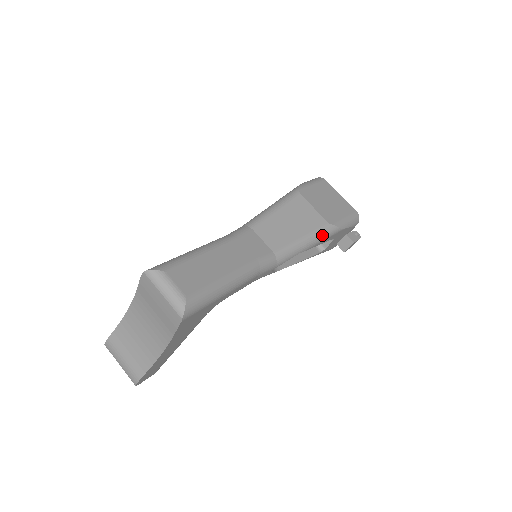
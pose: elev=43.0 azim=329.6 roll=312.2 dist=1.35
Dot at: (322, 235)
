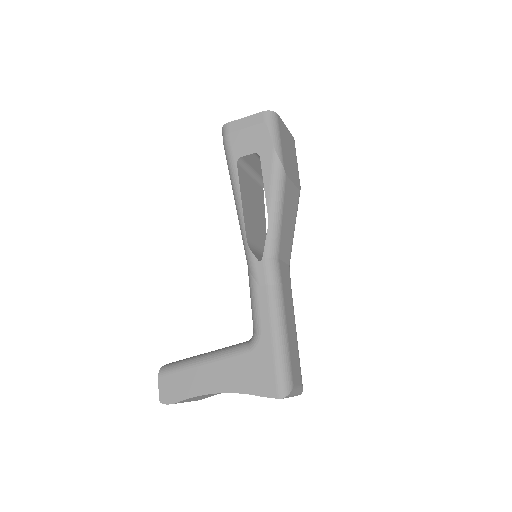
Dot at: occluded
